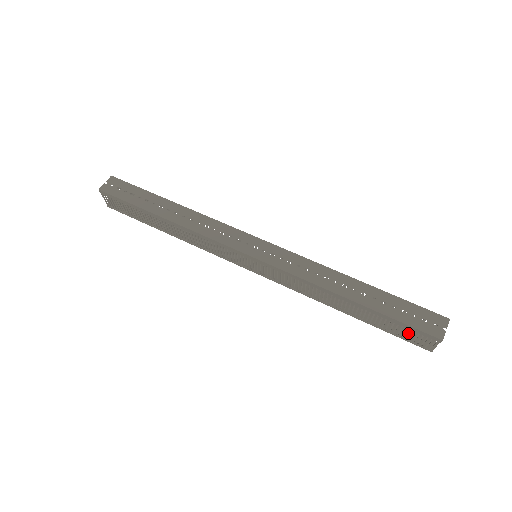
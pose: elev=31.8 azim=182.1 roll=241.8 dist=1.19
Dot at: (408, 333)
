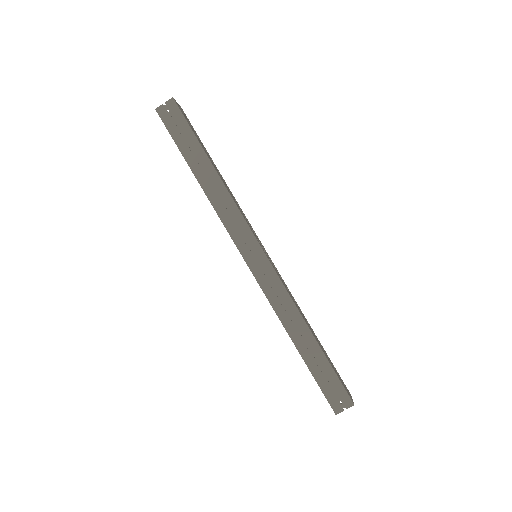
Dot at: occluded
